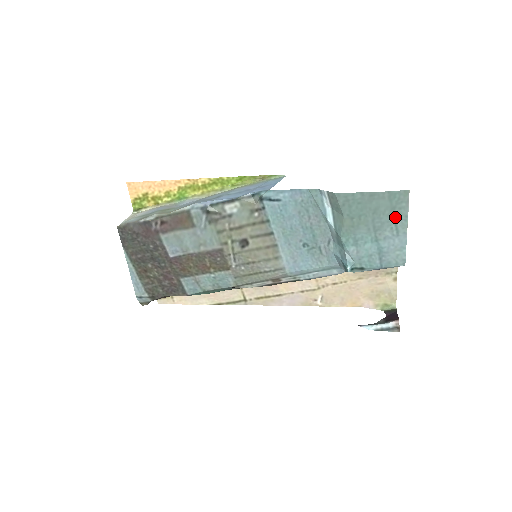
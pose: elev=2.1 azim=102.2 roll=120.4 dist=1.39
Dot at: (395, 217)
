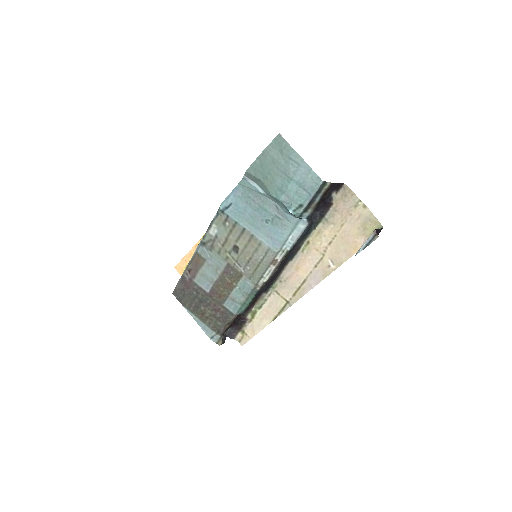
Dot at: (287, 155)
